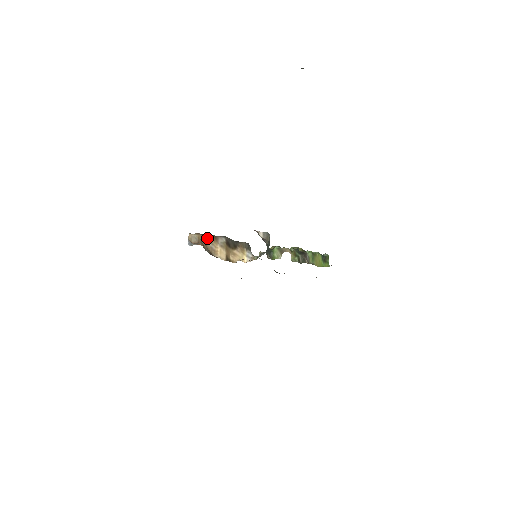
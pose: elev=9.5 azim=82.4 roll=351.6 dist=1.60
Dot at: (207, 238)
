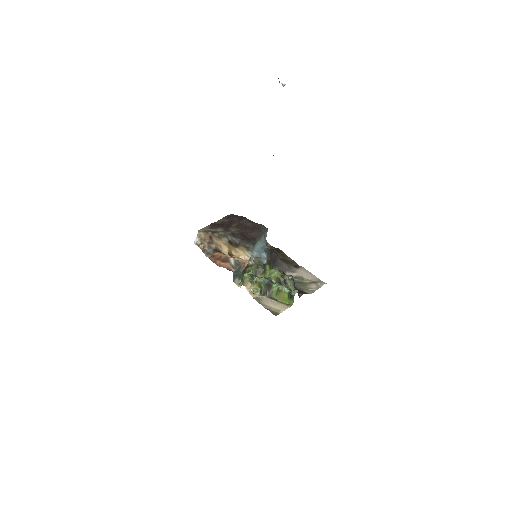
Dot at: (212, 236)
